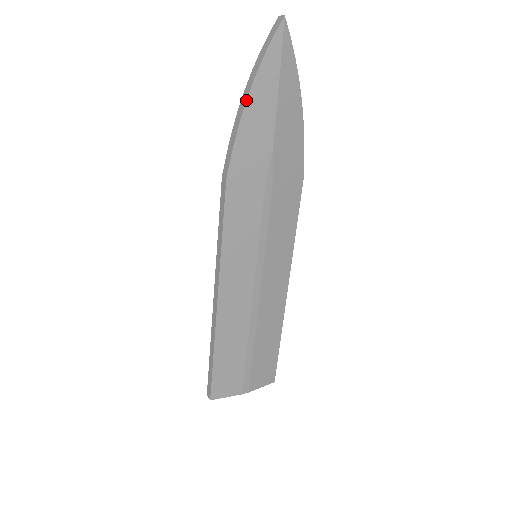
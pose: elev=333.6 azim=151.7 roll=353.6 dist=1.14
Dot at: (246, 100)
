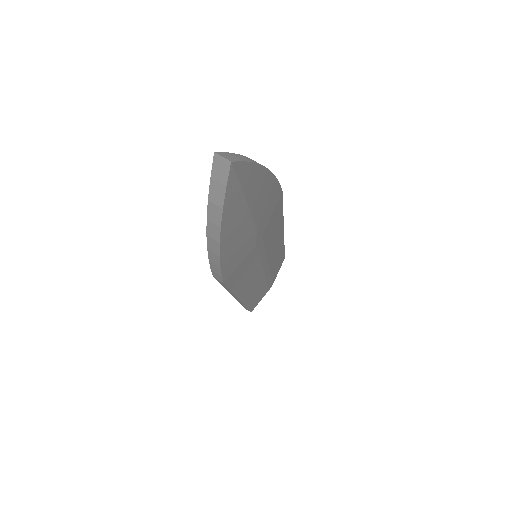
Dot at: (219, 247)
